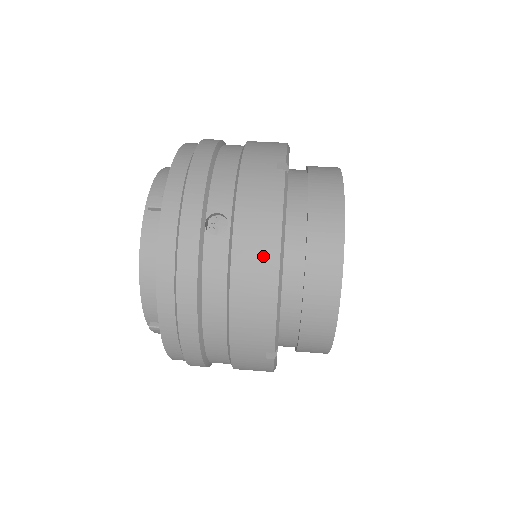
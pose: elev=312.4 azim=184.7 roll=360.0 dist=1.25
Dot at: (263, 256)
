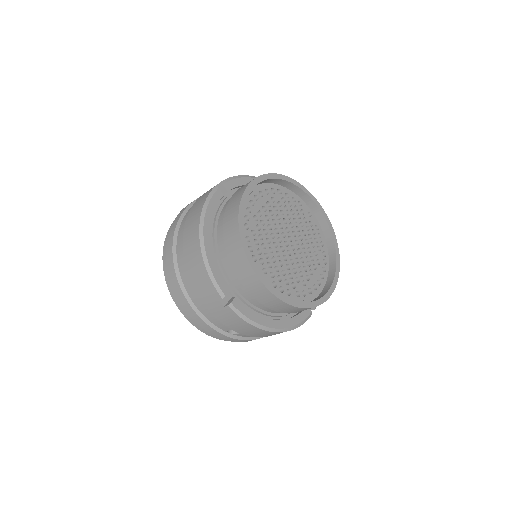
Dot at: (266, 334)
